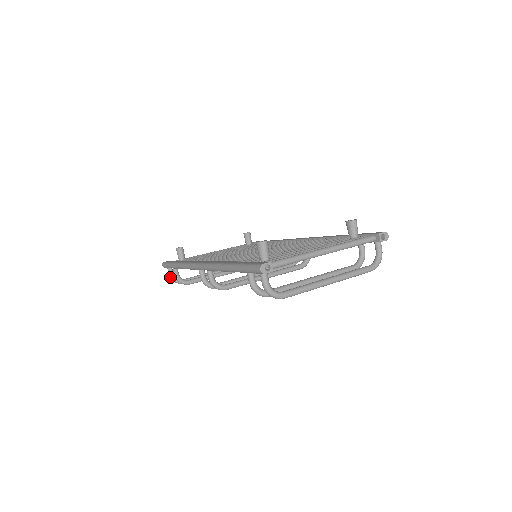
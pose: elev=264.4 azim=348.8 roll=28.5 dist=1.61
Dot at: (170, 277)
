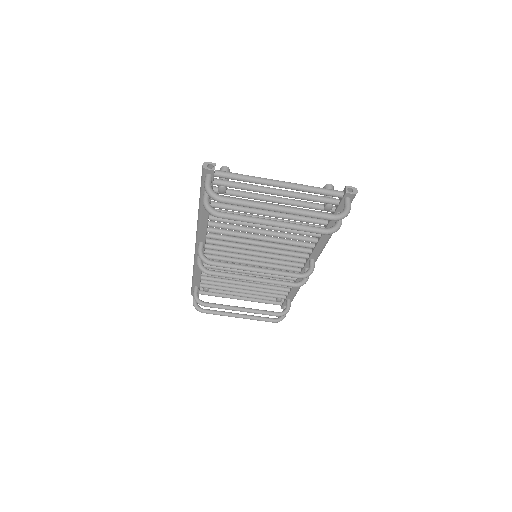
Dot at: (193, 302)
